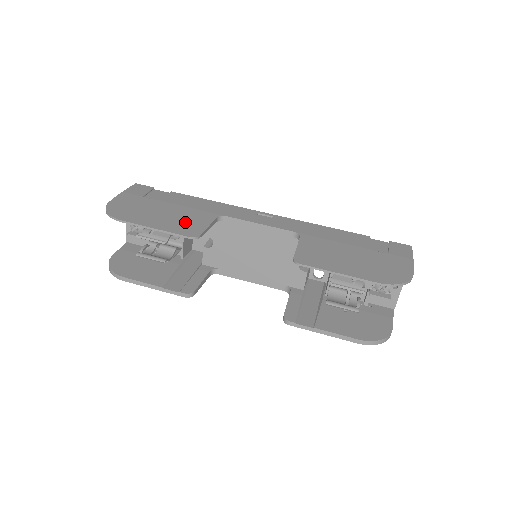
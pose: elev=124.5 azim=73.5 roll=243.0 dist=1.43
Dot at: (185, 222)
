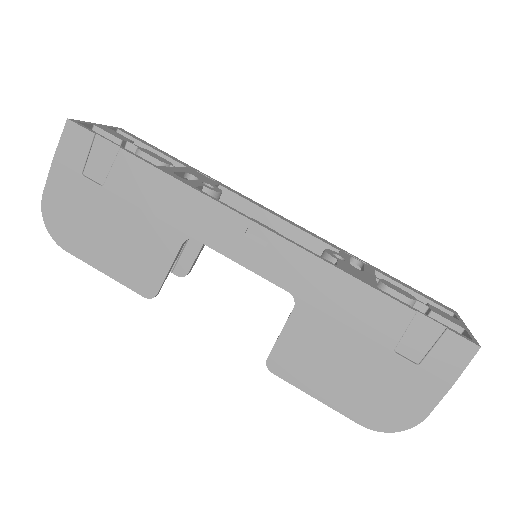
Dot at: (139, 258)
